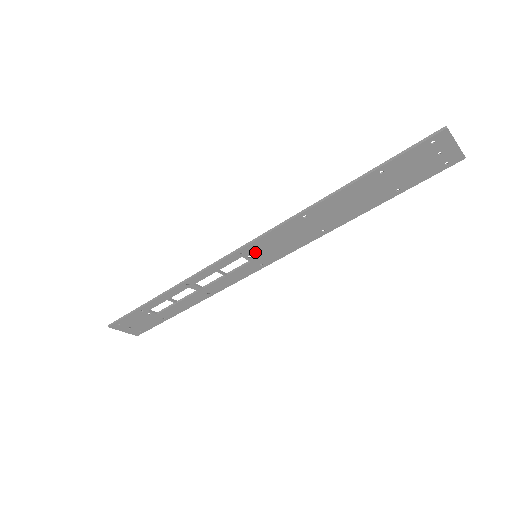
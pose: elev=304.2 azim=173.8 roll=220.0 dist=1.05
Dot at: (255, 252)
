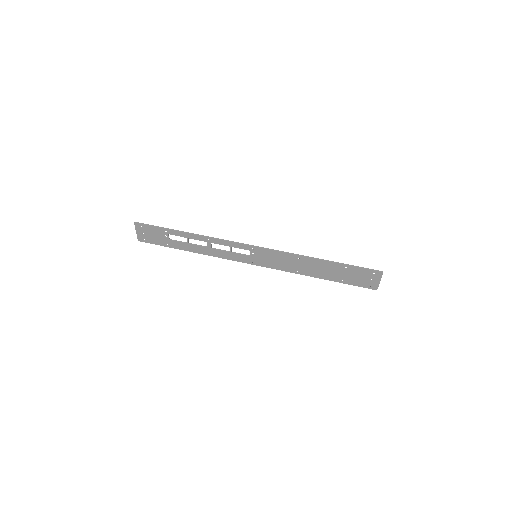
Dot at: (259, 254)
